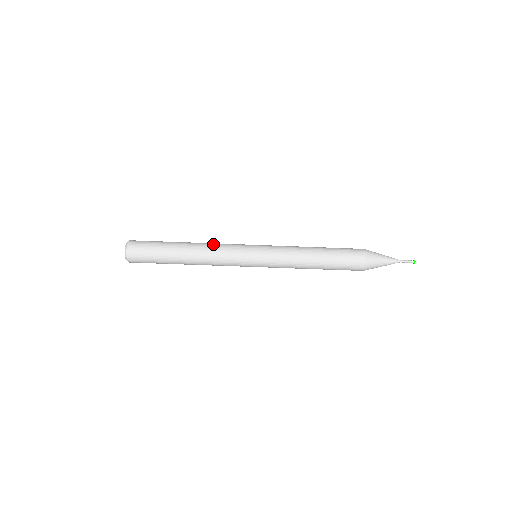
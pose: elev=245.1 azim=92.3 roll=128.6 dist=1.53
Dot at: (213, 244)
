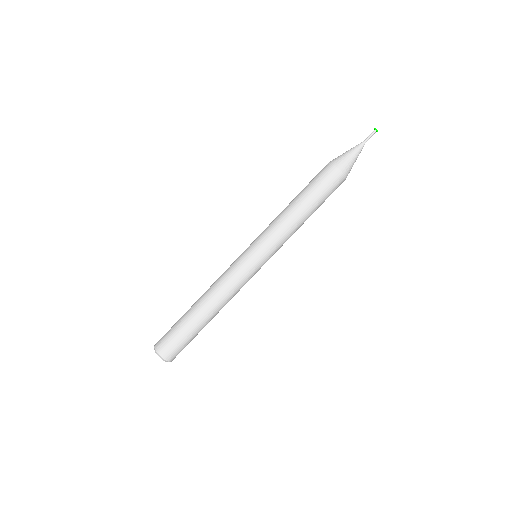
Dot at: (217, 284)
